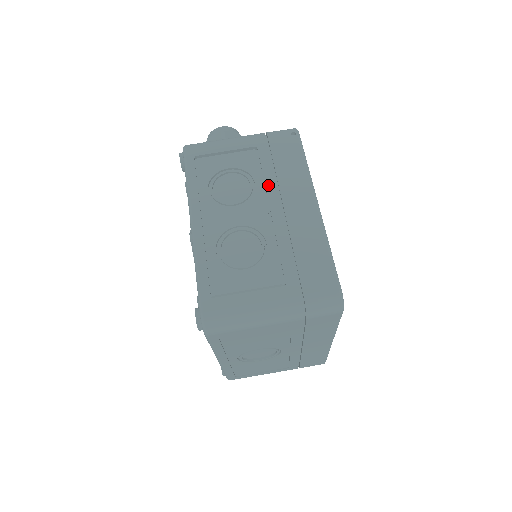
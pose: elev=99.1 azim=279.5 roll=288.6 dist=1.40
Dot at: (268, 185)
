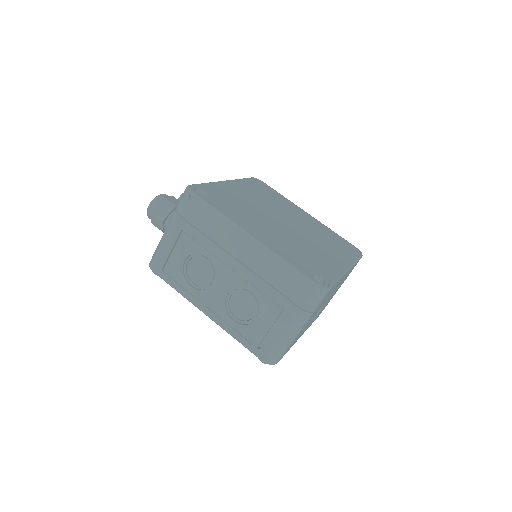
Dot at: (214, 251)
